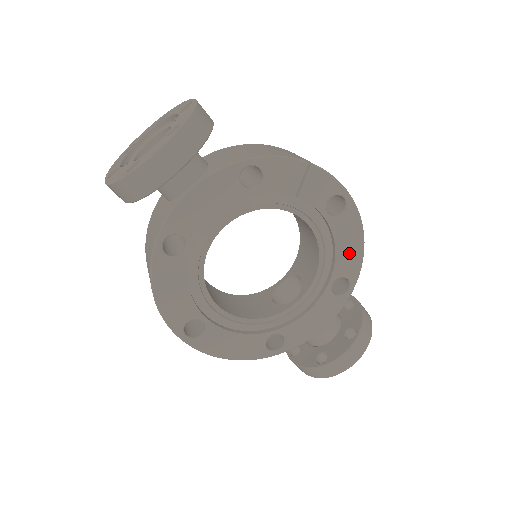
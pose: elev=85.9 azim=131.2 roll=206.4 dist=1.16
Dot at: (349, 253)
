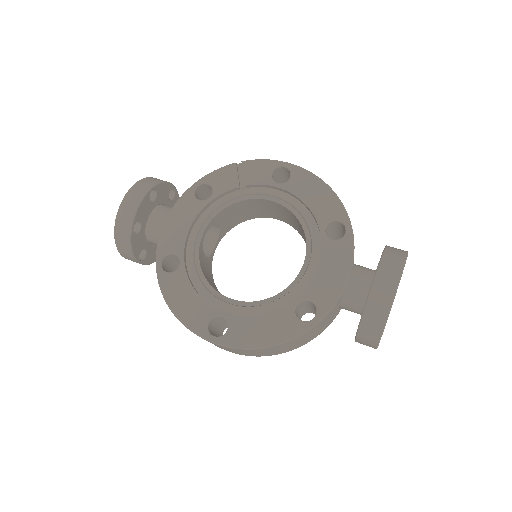
Dot at: (321, 200)
